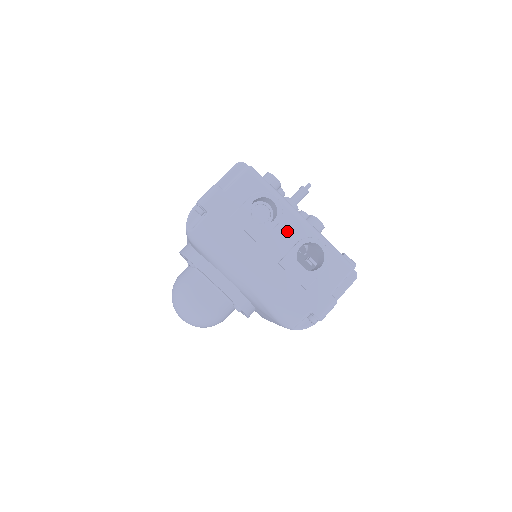
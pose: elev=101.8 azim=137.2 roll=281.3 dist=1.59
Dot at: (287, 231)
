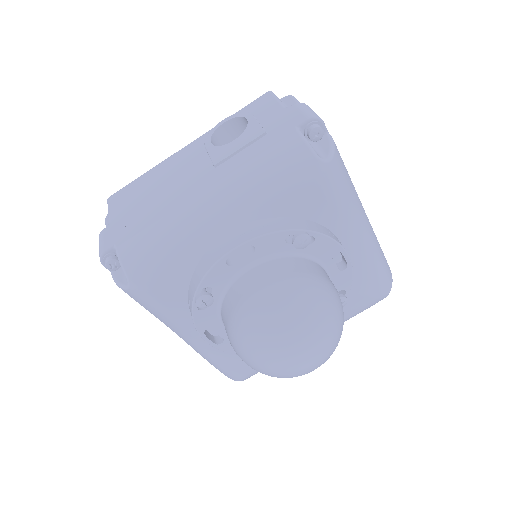
Dot at: occluded
